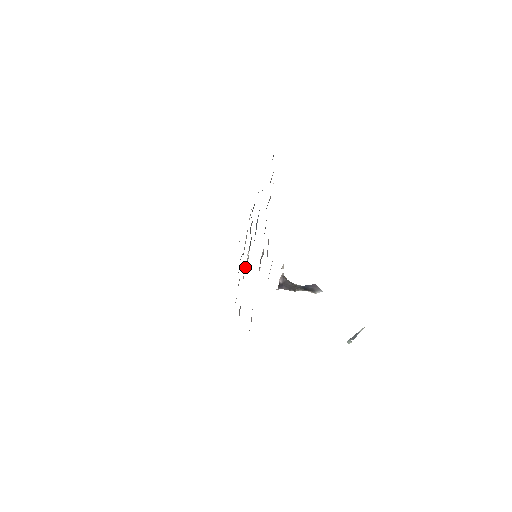
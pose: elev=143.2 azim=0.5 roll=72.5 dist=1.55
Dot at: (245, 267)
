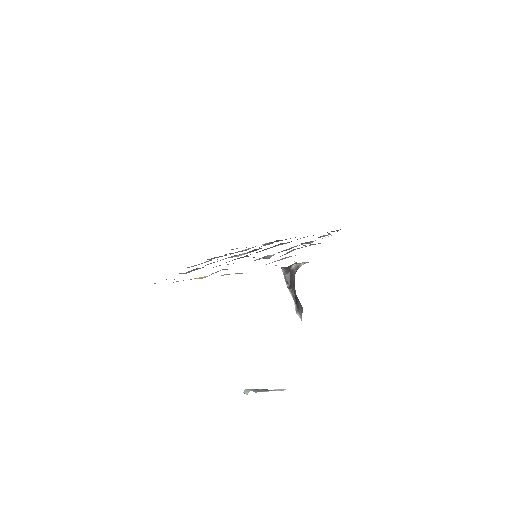
Dot at: (230, 257)
